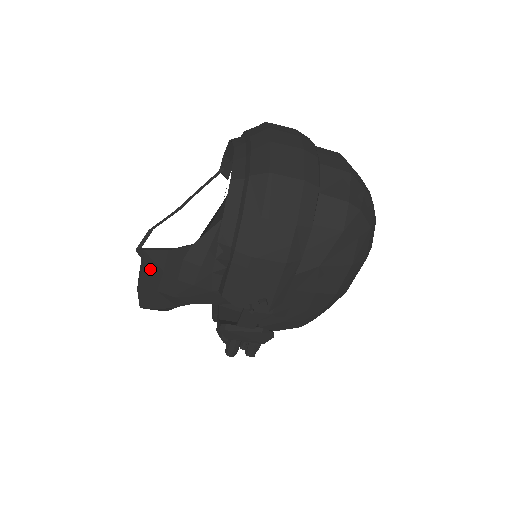
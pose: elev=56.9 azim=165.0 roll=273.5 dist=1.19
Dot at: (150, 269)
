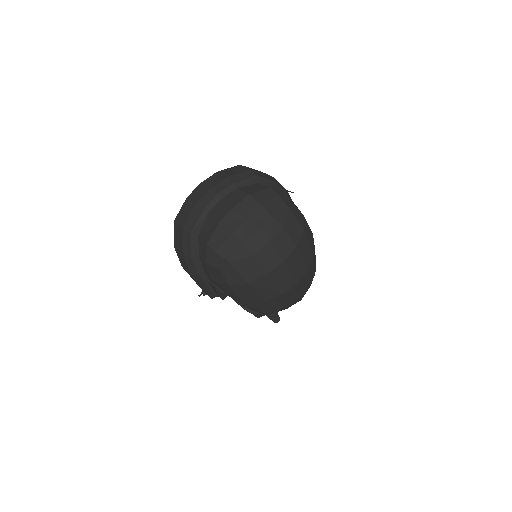
Dot at: occluded
